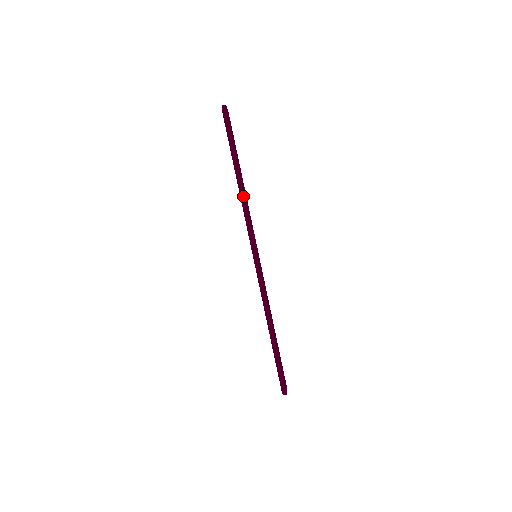
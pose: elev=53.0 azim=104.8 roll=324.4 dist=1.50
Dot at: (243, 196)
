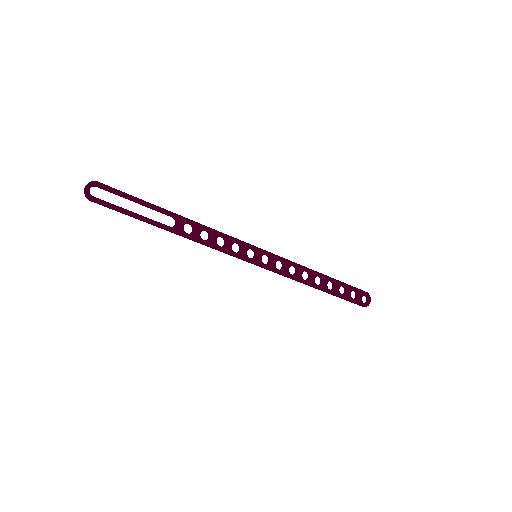
Dot at: (194, 241)
